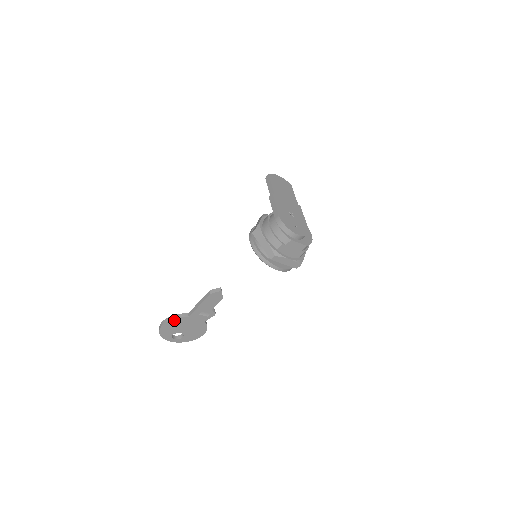
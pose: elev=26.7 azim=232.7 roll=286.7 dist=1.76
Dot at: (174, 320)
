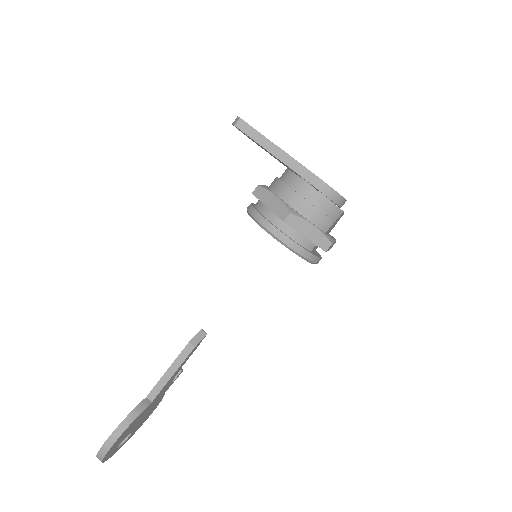
Dot at: (131, 423)
